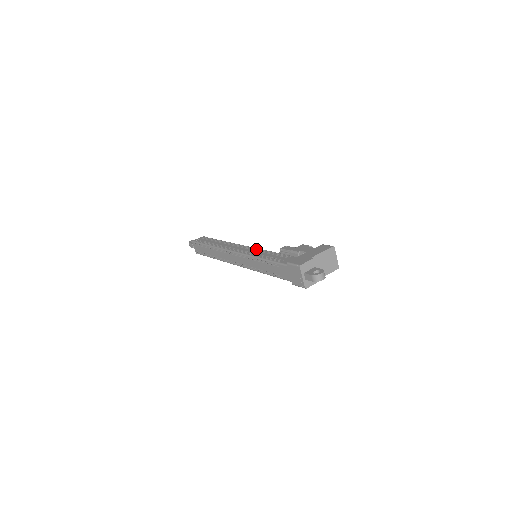
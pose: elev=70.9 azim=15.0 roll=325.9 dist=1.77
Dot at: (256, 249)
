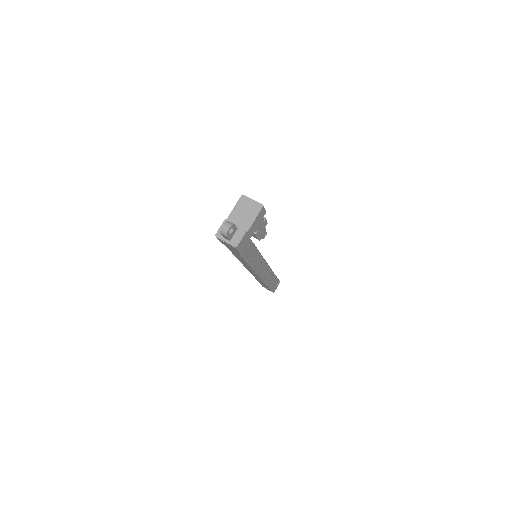
Dot at: occluded
